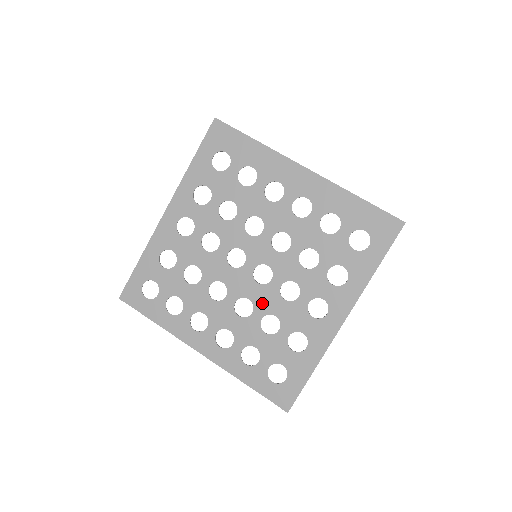
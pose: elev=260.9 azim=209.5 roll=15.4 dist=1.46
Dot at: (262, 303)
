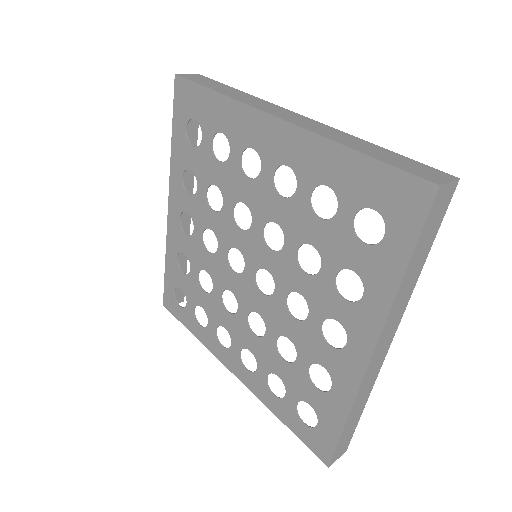
Dot at: (272, 320)
